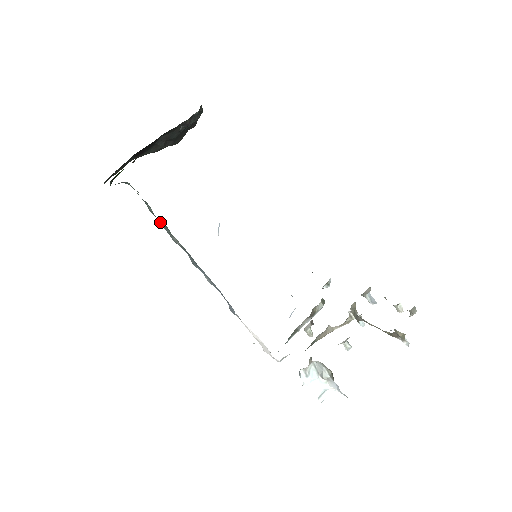
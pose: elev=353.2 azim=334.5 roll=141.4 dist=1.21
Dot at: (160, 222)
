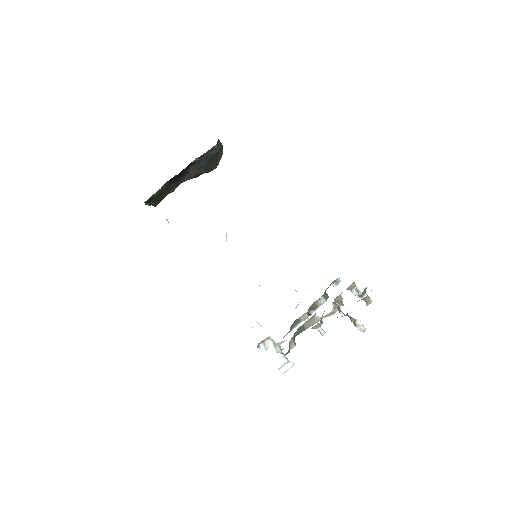
Dot at: occluded
